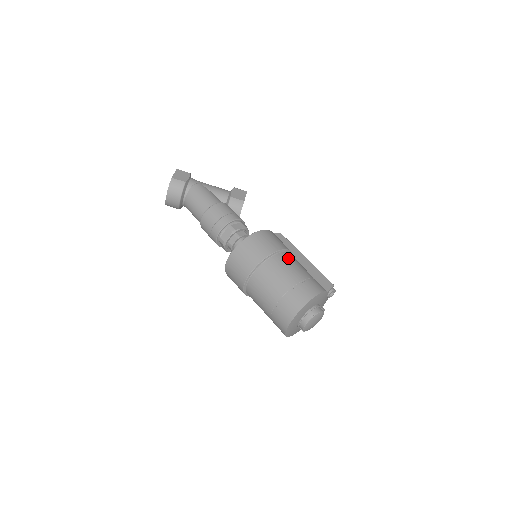
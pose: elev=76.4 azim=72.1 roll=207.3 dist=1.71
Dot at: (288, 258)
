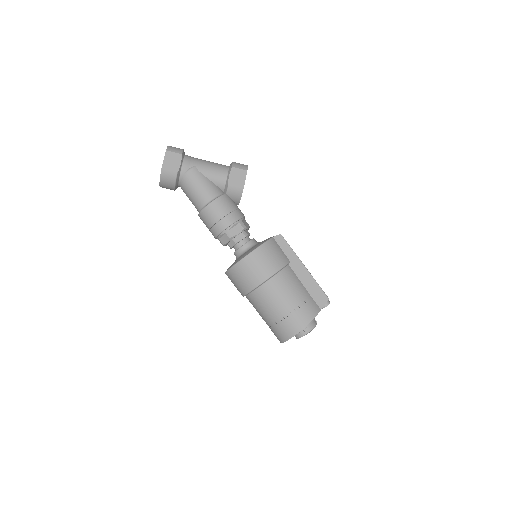
Dot at: (284, 280)
